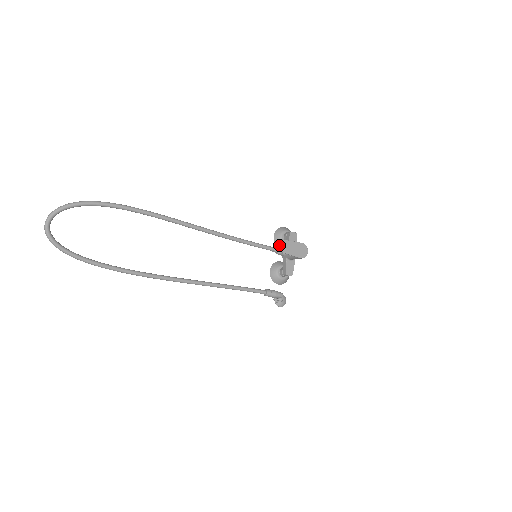
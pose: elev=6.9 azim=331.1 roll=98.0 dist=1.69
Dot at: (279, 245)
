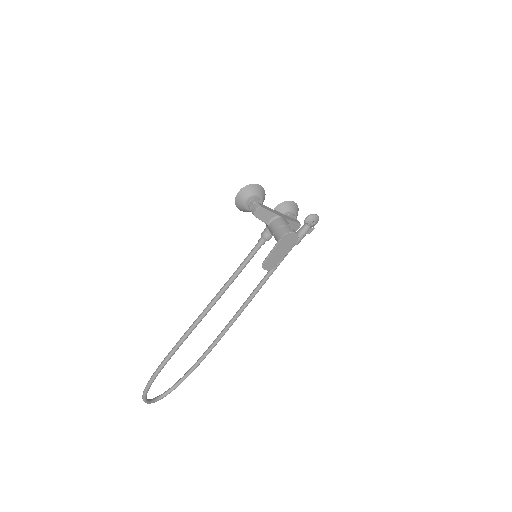
Dot at: (268, 267)
